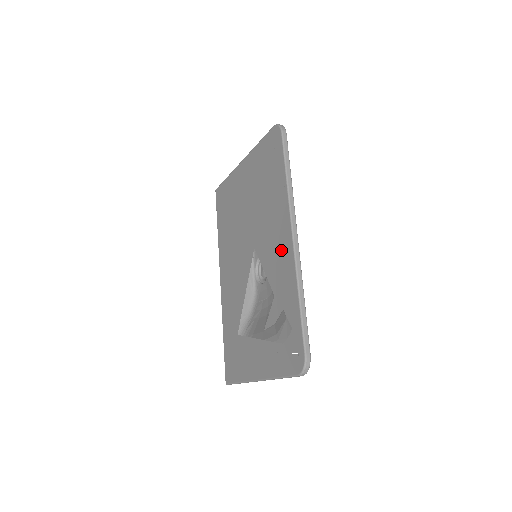
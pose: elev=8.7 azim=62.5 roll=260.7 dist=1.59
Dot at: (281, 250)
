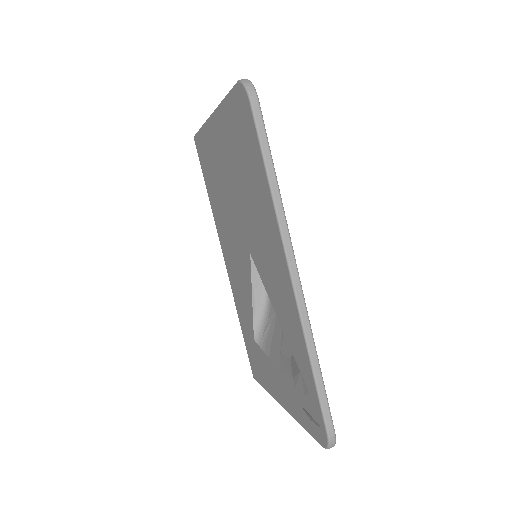
Dot at: (280, 284)
